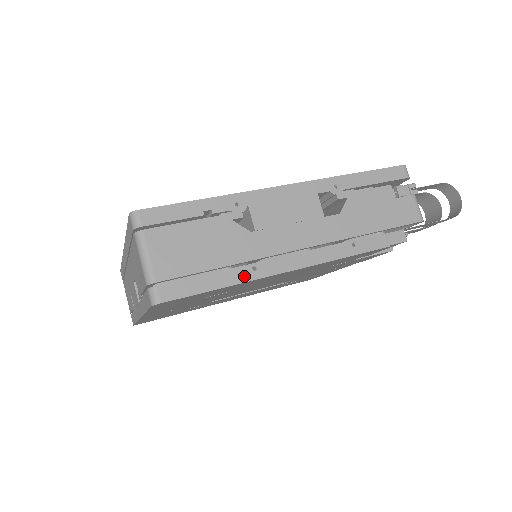
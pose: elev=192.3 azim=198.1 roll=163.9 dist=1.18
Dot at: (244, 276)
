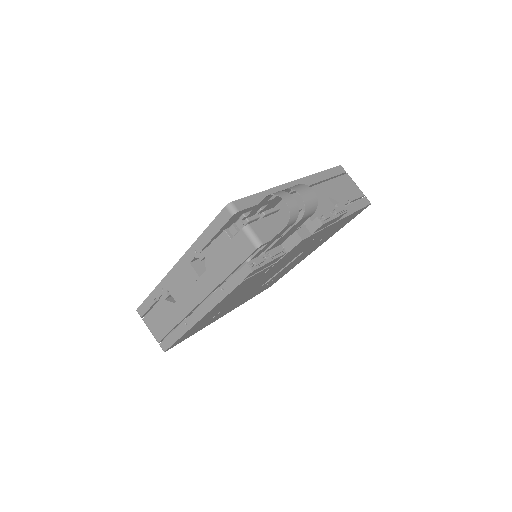
Dot at: (184, 329)
